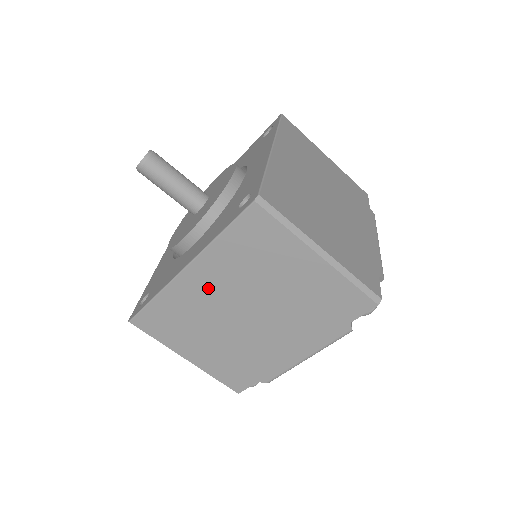
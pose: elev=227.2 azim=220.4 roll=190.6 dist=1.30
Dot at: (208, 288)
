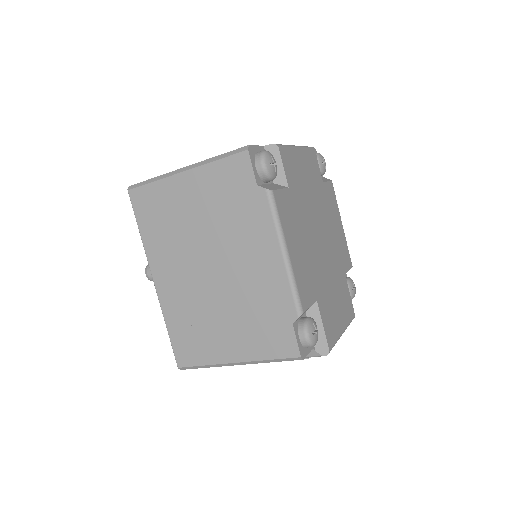
Dot at: (175, 277)
